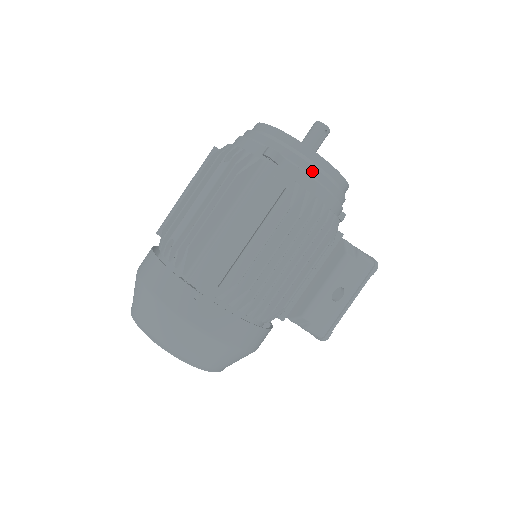
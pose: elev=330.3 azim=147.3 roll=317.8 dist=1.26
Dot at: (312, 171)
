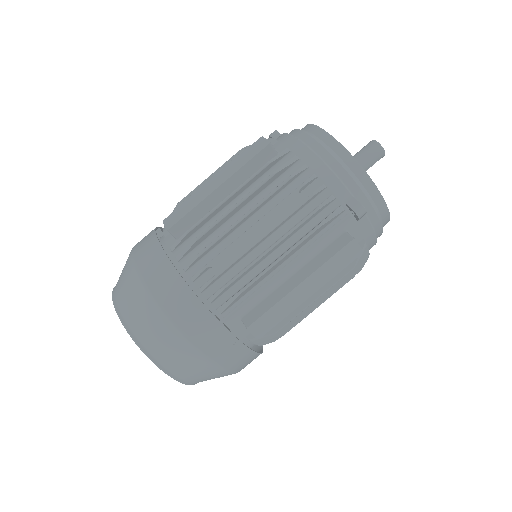
Dot at: (378, 228)
